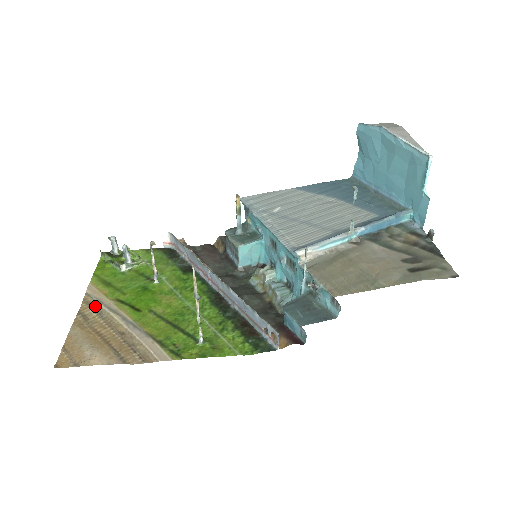
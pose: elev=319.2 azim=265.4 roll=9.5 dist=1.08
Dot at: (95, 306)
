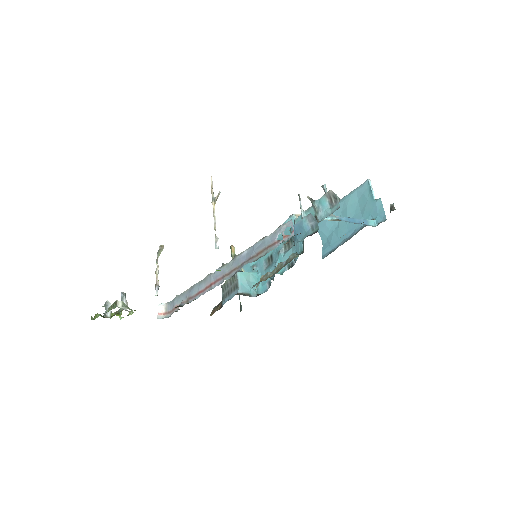
Dot at: occluded
